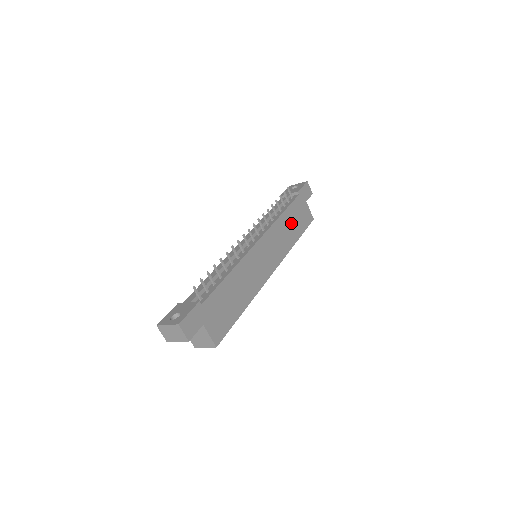
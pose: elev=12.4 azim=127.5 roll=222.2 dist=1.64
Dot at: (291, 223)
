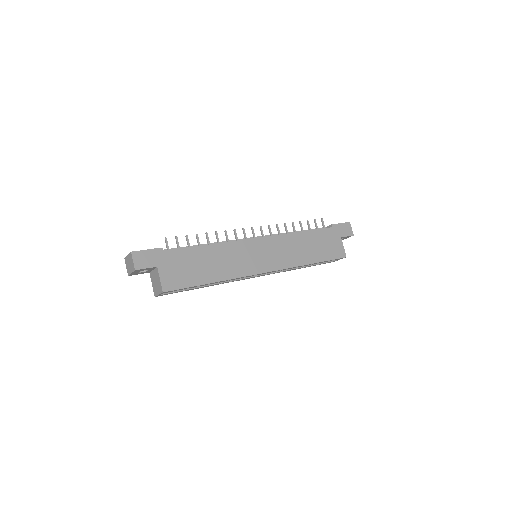
Dot at: (310, 245)
